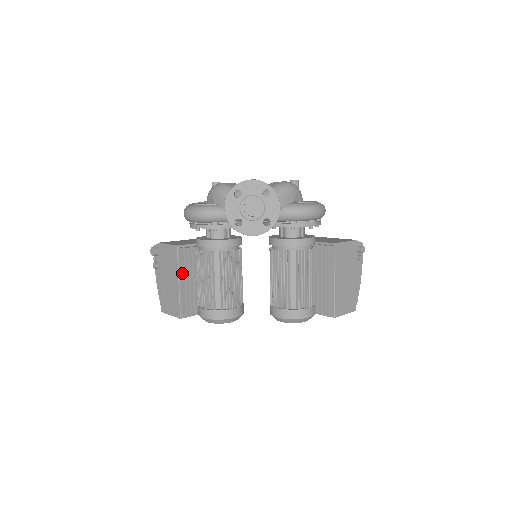
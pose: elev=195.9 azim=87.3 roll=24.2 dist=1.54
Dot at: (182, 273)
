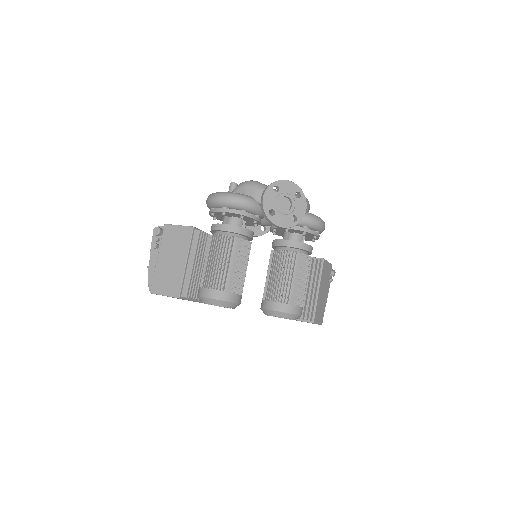
Dot at: (192, 253)
